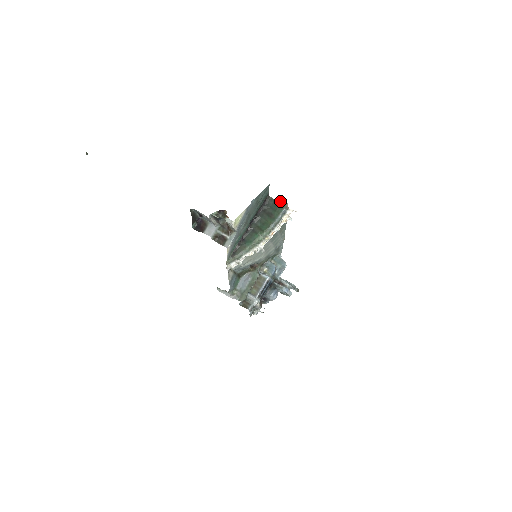
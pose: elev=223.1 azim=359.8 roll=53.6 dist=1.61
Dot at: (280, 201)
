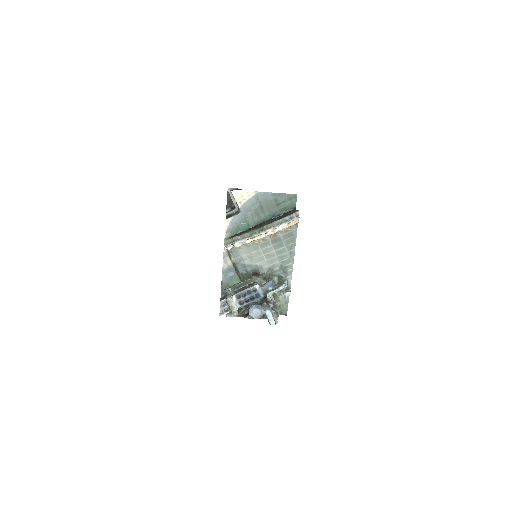
Dot at: (297, 210)
